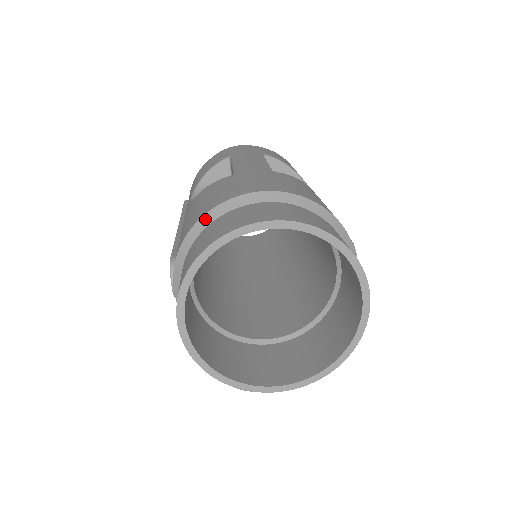
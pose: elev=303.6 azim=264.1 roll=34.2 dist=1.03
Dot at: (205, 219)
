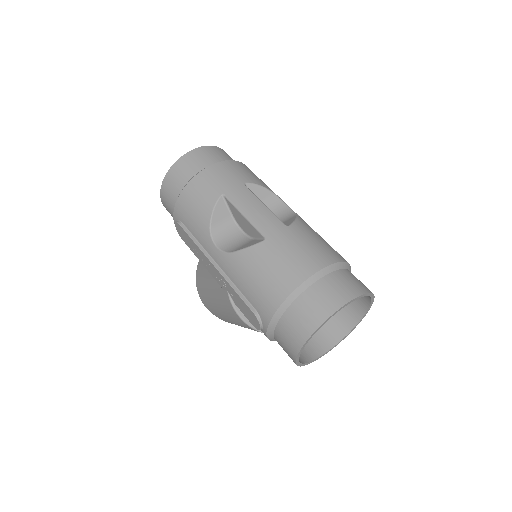
Dot at: (289, 299)
